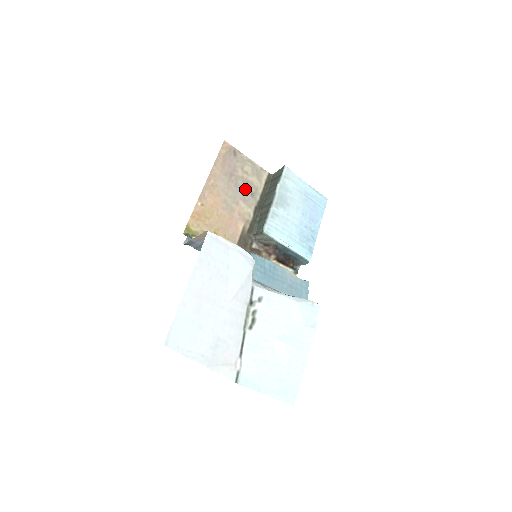
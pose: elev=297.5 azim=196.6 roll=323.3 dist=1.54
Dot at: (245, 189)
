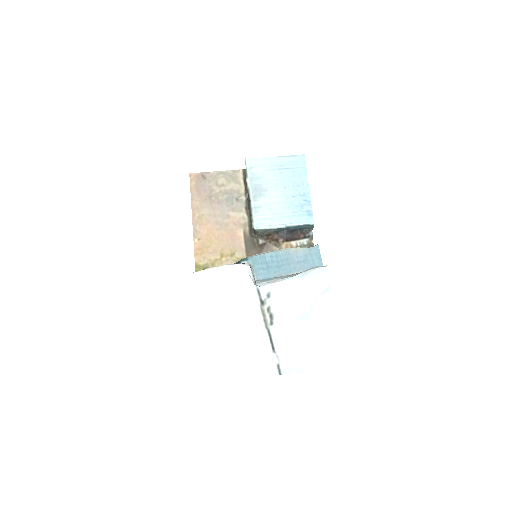
Dot at: (228, 200)
